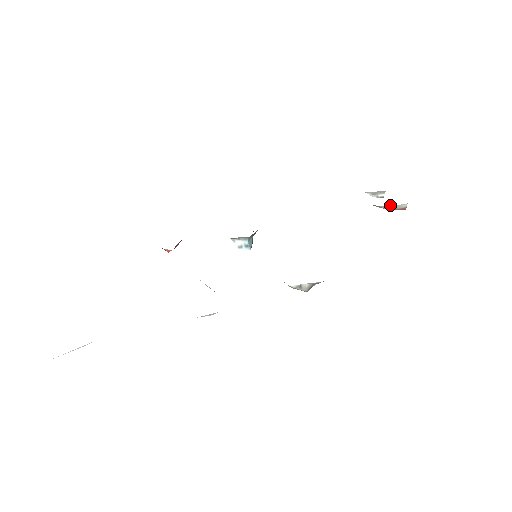
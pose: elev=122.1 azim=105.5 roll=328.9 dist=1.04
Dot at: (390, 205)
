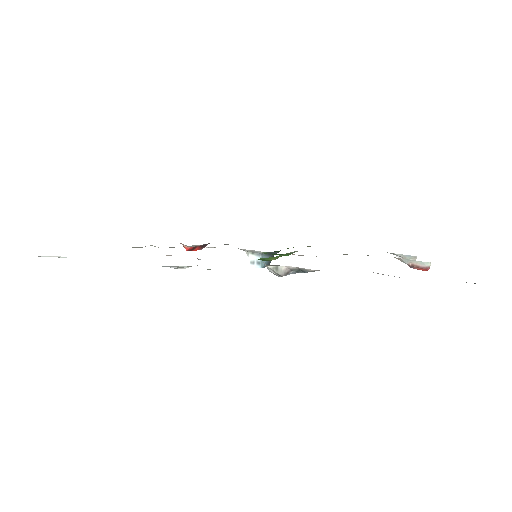
Dot at: (412, 260)
